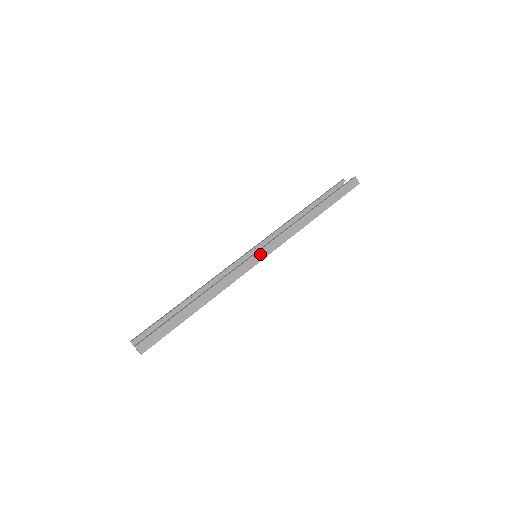
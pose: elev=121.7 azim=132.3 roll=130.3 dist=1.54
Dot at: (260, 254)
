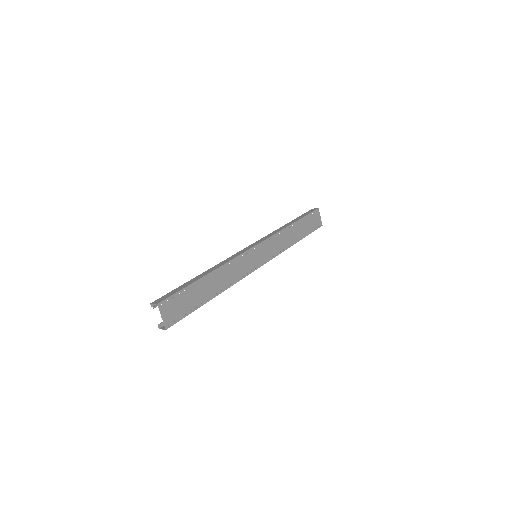
Dot at: (251, 246)
